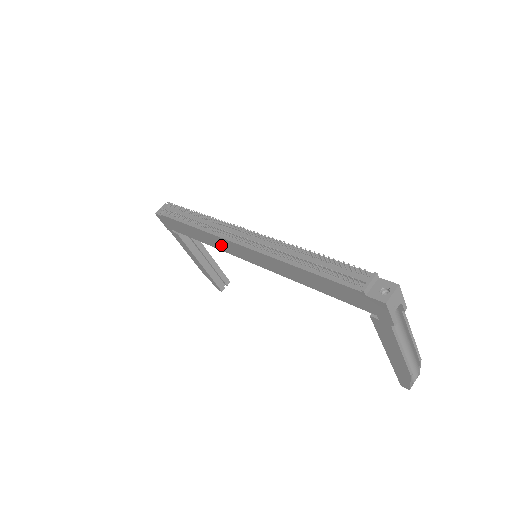
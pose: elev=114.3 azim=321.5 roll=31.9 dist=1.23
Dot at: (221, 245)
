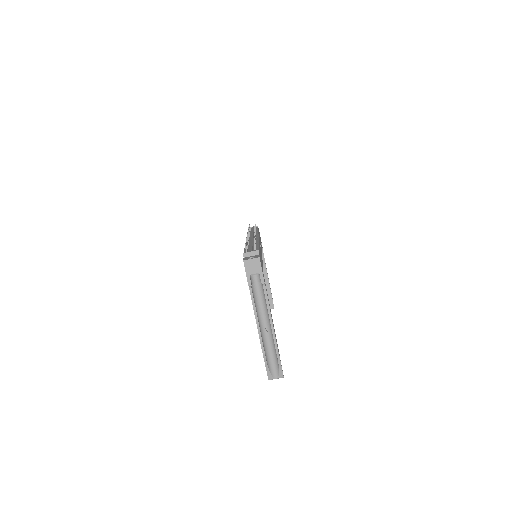
Dot at: occluded
